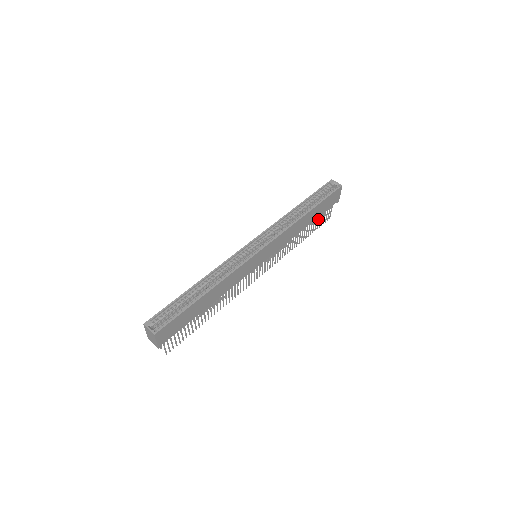
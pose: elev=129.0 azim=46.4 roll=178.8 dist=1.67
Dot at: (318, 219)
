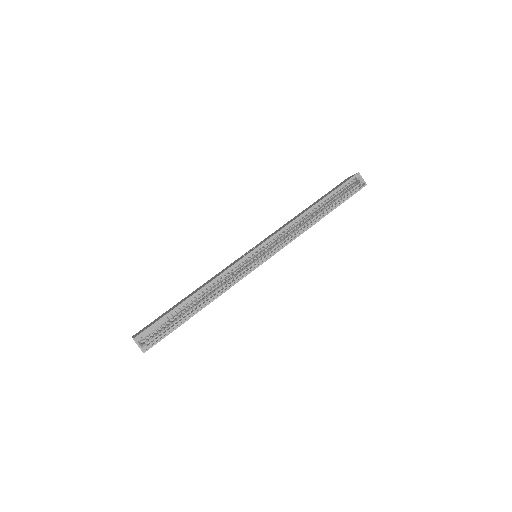
Dot at: occluded
